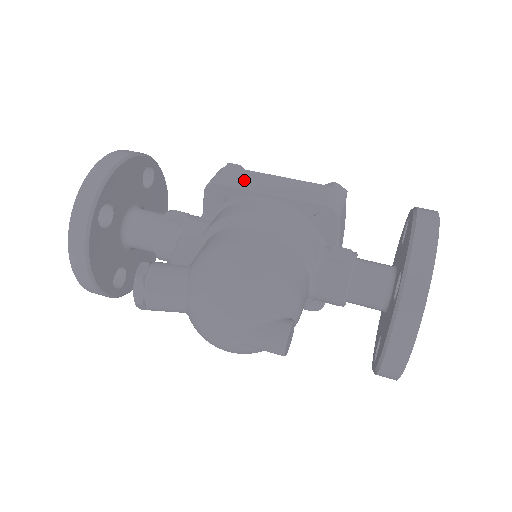
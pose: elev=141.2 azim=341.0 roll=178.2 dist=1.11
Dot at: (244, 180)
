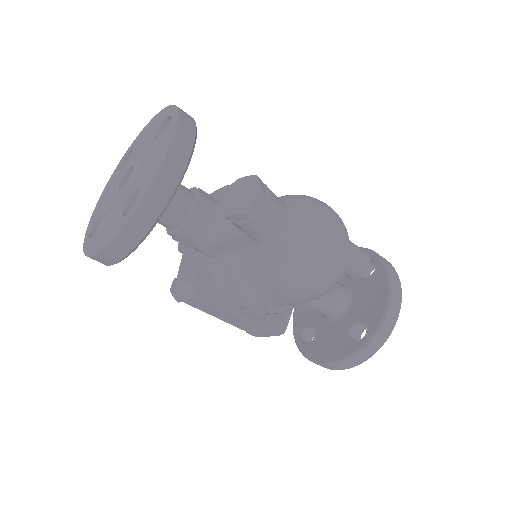
Dot at: occluded
